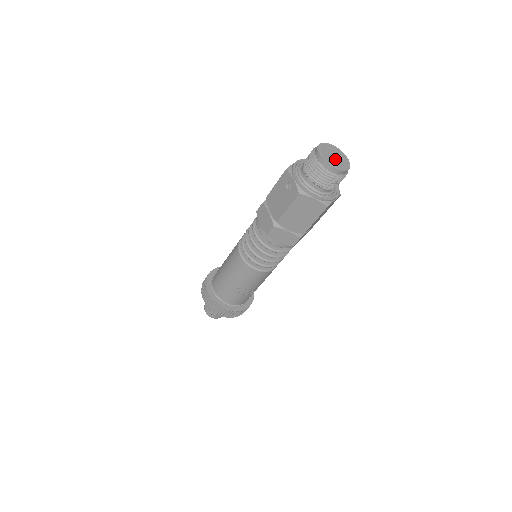
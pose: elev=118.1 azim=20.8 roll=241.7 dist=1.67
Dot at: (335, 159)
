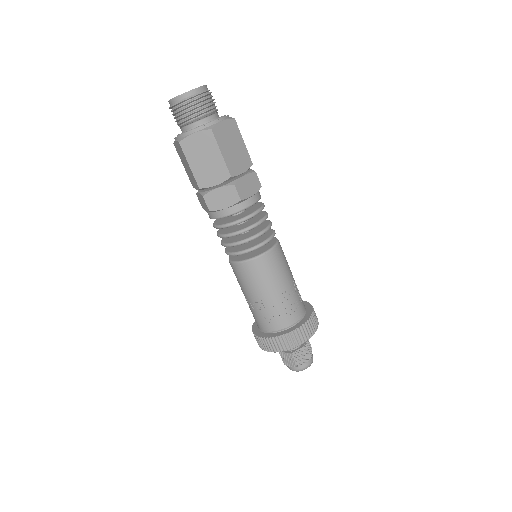
Dot at: occluded
